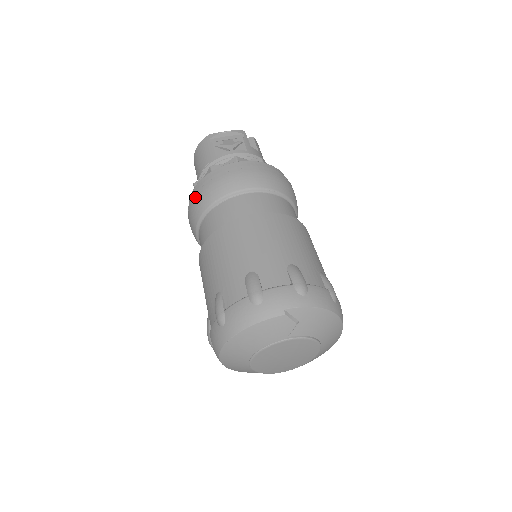
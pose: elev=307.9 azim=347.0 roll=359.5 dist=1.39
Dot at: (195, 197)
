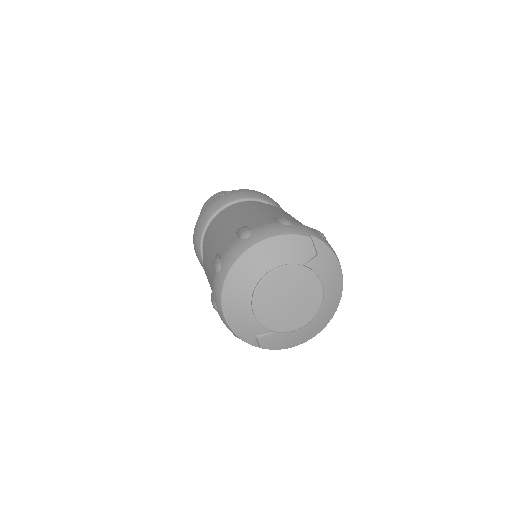
Dot at: (217, 199)
